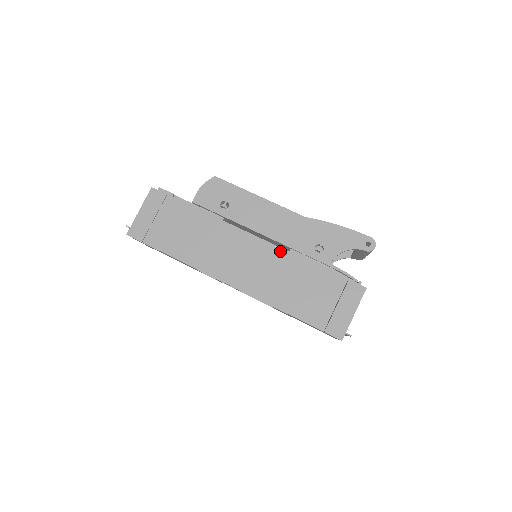
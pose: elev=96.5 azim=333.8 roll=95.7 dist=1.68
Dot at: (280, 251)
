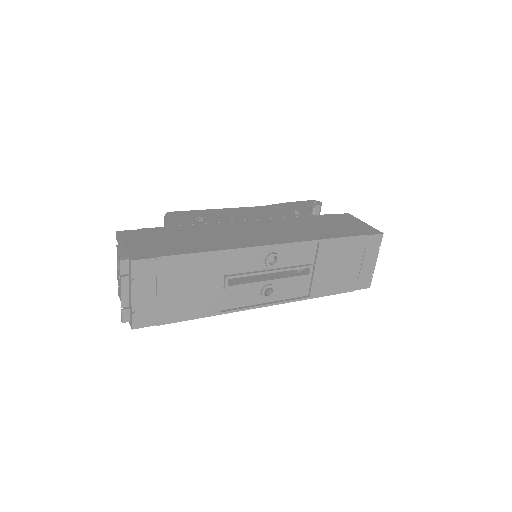
Dot at: (276, 219)
